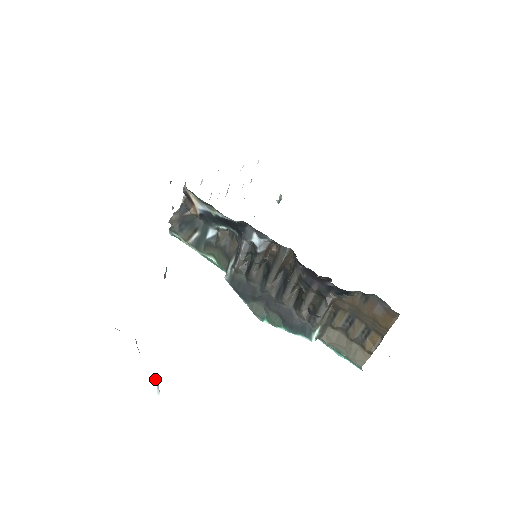
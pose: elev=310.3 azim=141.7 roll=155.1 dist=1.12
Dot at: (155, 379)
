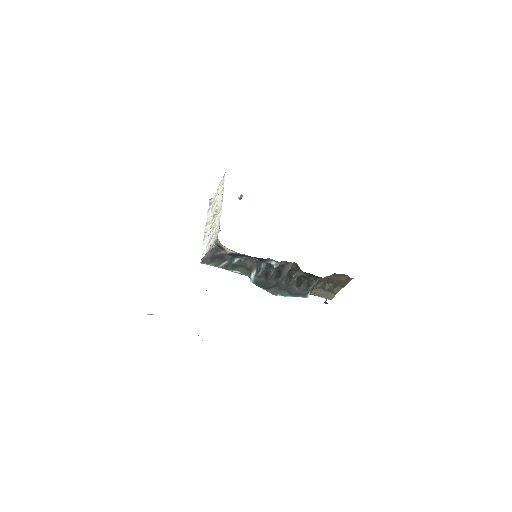
Dot at: (198, 335)
